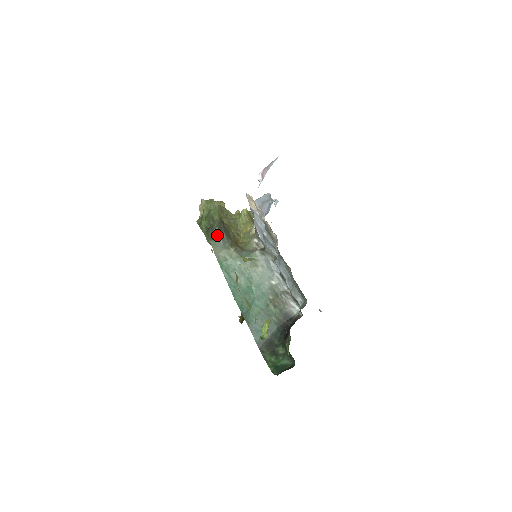
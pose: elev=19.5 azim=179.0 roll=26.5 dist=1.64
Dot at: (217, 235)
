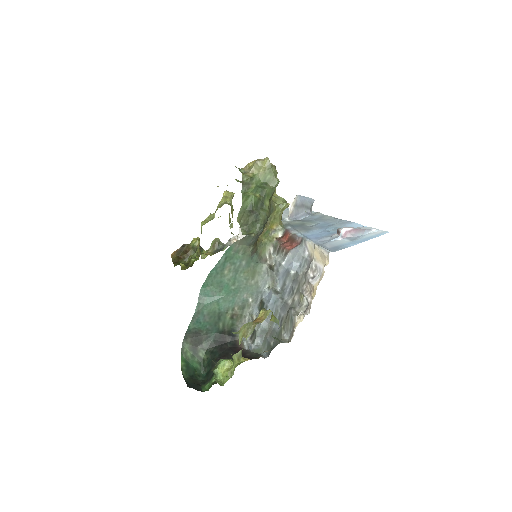
Dot at: (257, 234)
